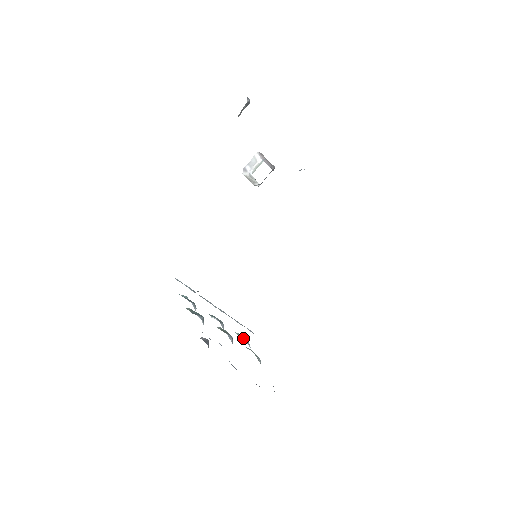
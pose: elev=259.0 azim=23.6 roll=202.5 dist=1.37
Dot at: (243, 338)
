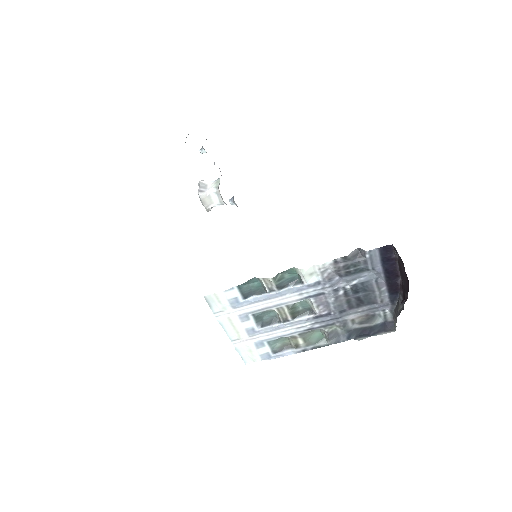
Dot at: (278, 350)
